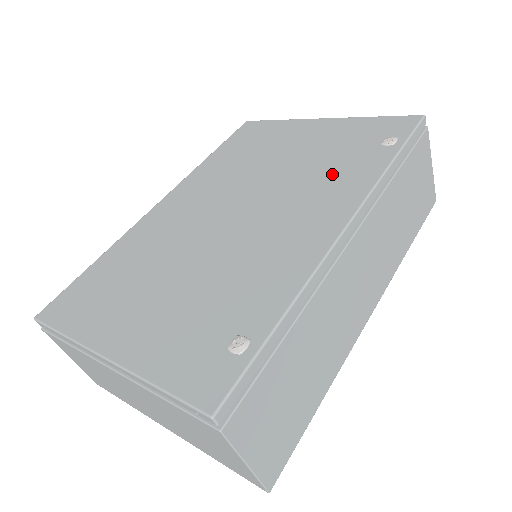
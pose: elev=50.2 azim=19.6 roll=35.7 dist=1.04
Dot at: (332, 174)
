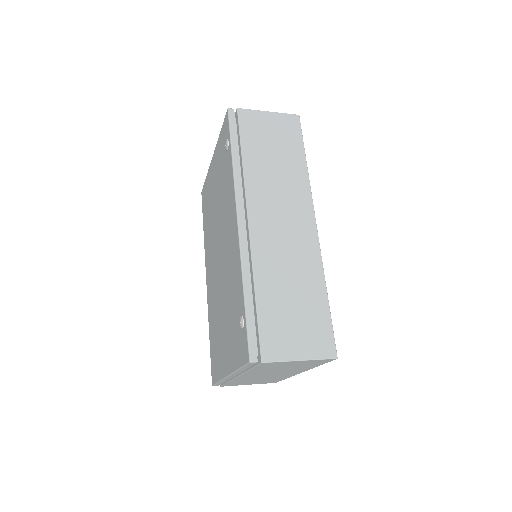
Dot at: (225, 192)
